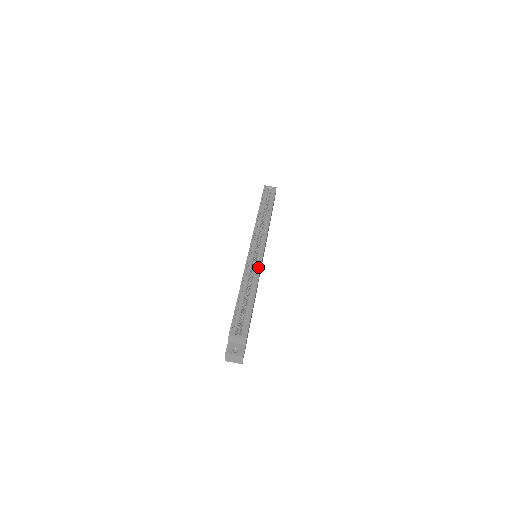
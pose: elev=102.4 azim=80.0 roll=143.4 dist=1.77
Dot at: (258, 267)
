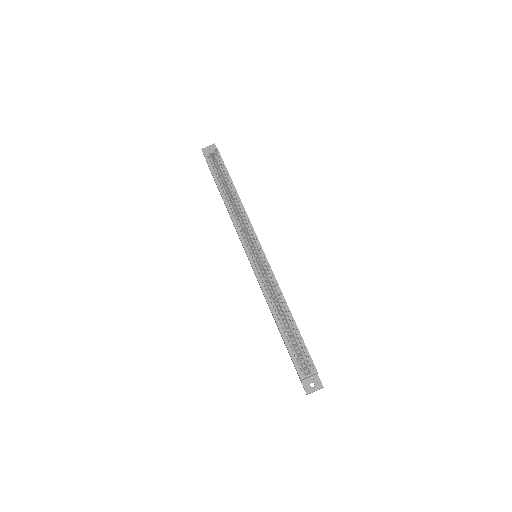
Dot at: (272, 277)
